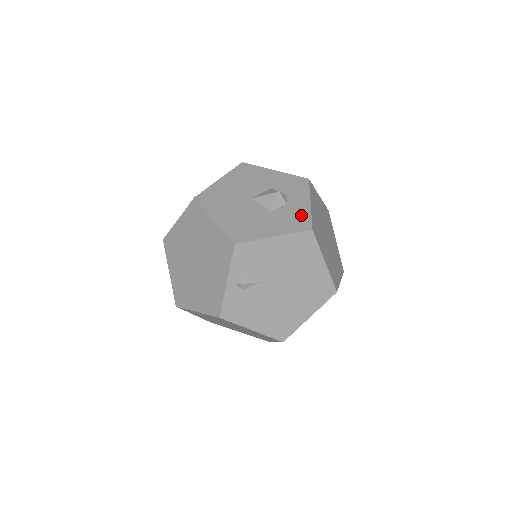
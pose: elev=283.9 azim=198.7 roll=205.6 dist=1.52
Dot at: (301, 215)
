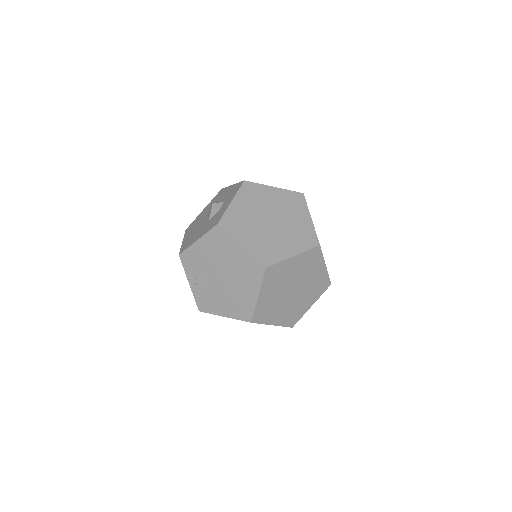
Dot at: (220, 215)
